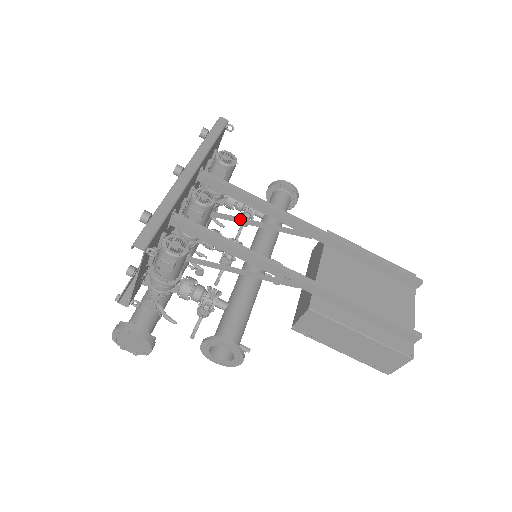
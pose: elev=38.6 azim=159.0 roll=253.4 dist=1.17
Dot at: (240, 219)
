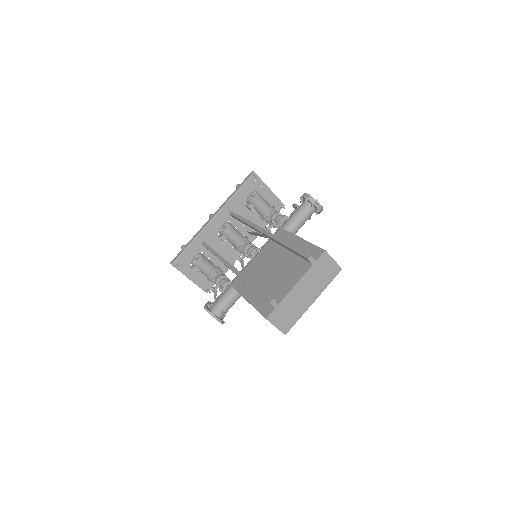
Dot at: occluded
